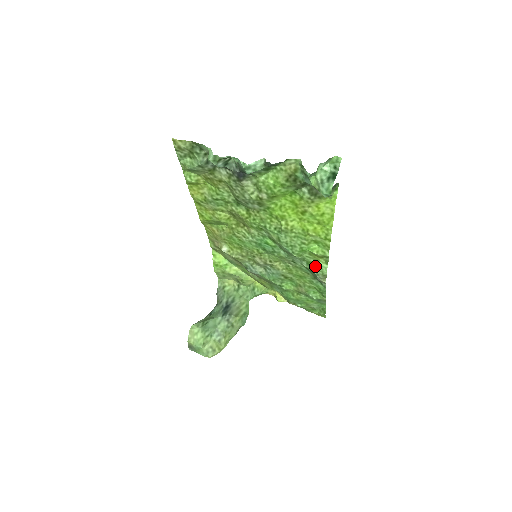
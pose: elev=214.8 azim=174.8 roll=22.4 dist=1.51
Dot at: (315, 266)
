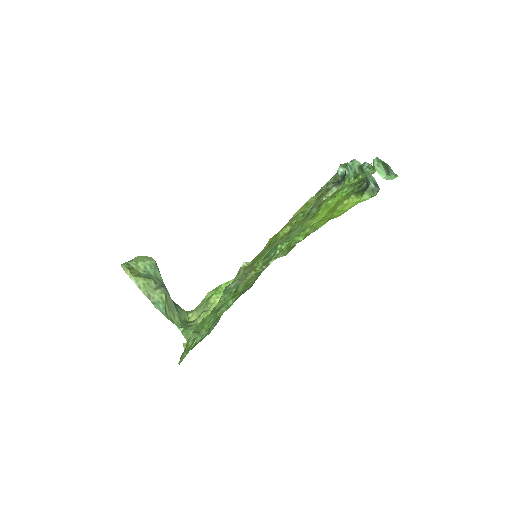
Dot at: occluded
